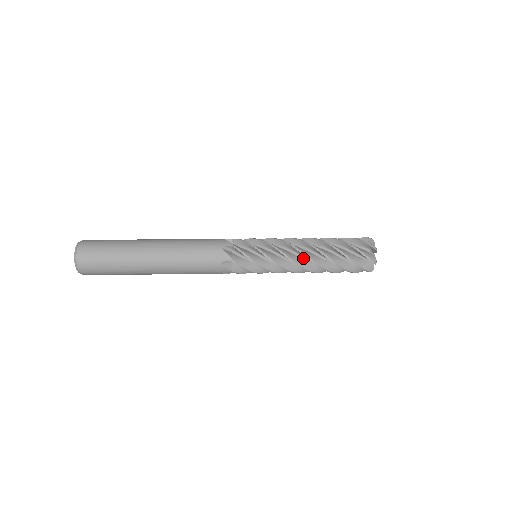
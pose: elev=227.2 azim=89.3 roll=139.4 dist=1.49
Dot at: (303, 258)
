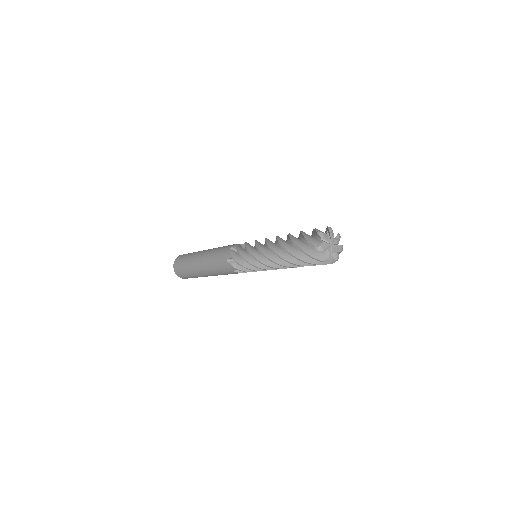
Dot at: occluded
